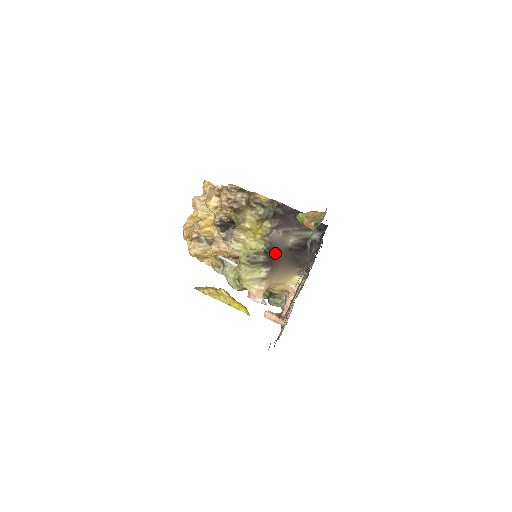
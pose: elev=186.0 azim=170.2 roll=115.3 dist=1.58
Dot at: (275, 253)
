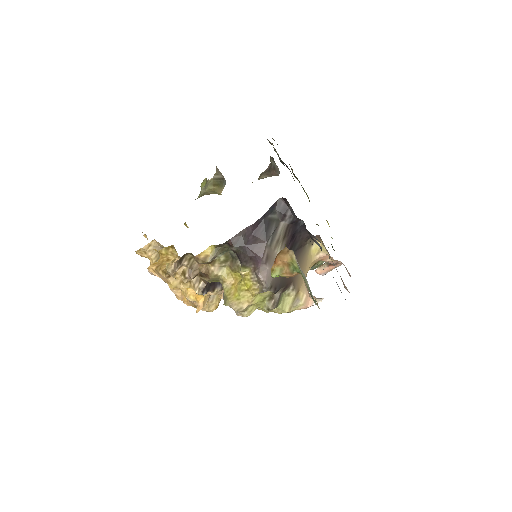
Dot at: (282, 279)
